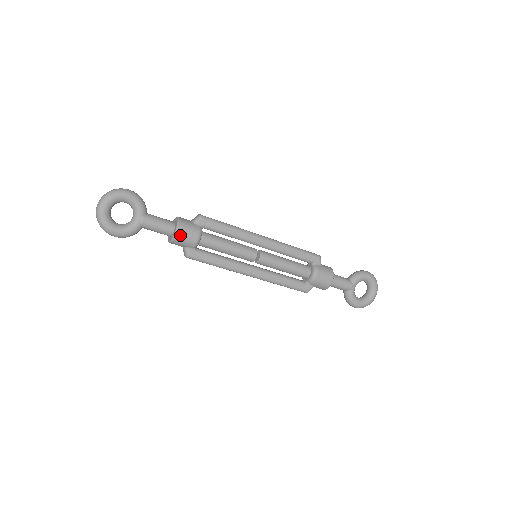
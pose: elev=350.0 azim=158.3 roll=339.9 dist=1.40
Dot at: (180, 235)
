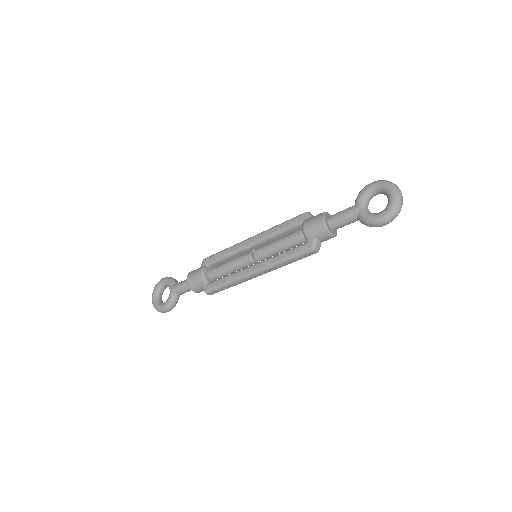
Dot at: (190, 280)
